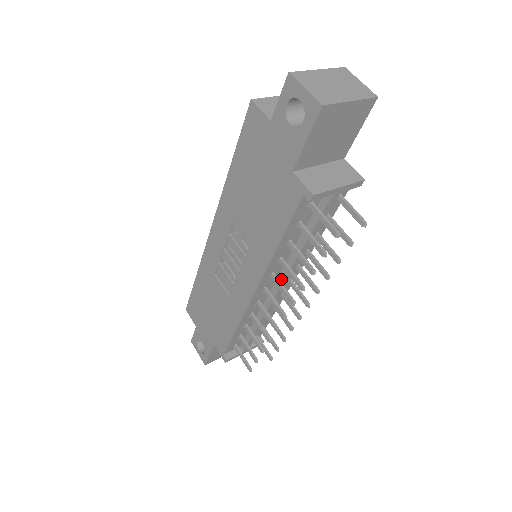
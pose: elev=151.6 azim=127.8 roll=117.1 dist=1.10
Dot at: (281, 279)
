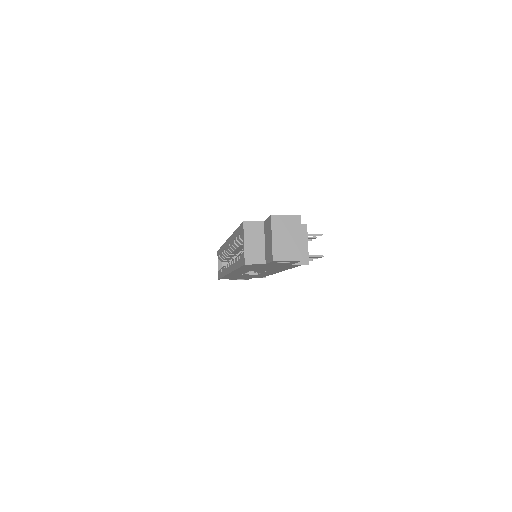
Dot at: occluded
